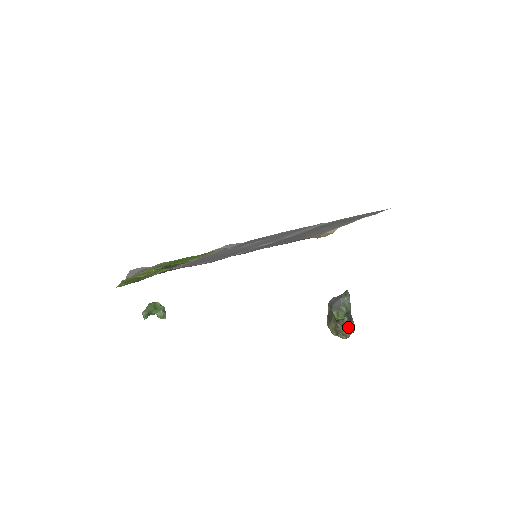
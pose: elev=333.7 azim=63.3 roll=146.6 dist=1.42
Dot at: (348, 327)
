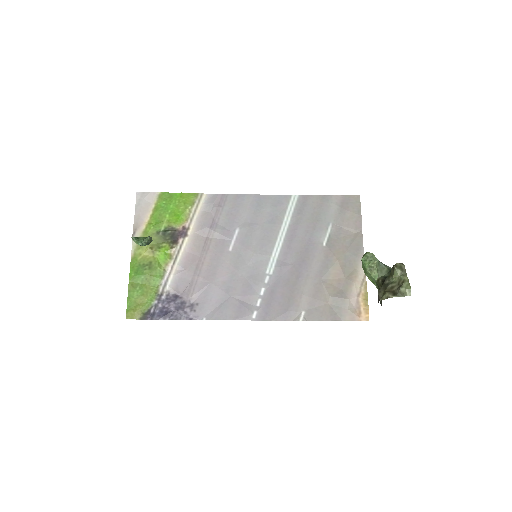
Dot at: (392, 267)
